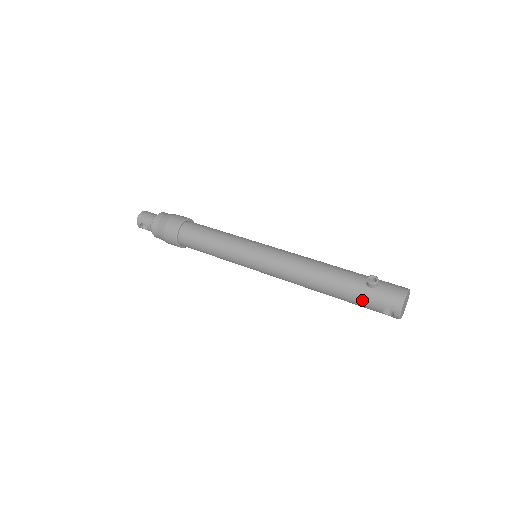
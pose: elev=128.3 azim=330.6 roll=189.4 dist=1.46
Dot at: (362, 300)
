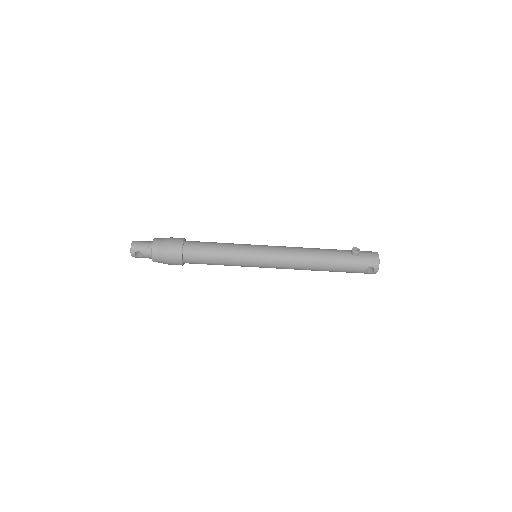
Dot at: (351, 266)
